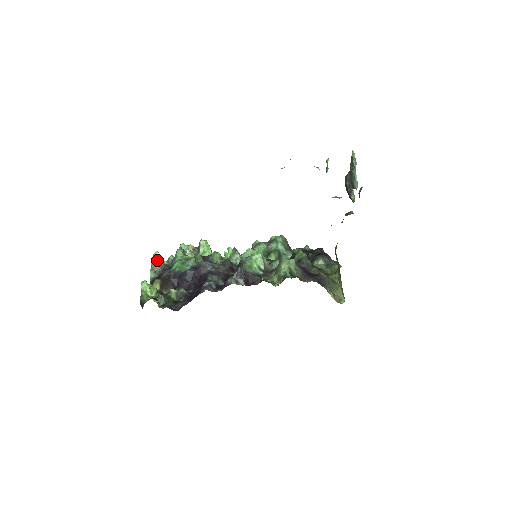
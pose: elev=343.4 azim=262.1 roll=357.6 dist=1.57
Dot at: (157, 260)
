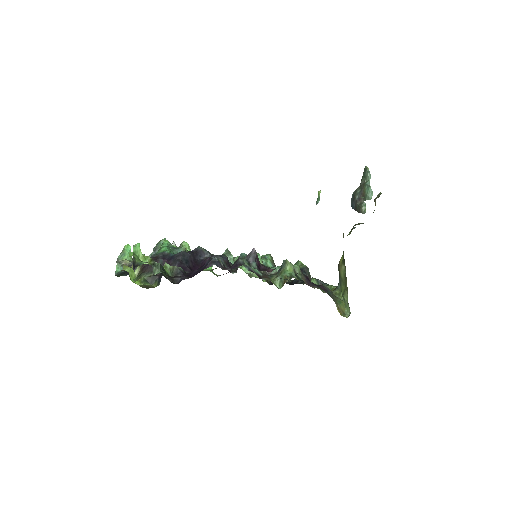
Dot at: (127, 254)
